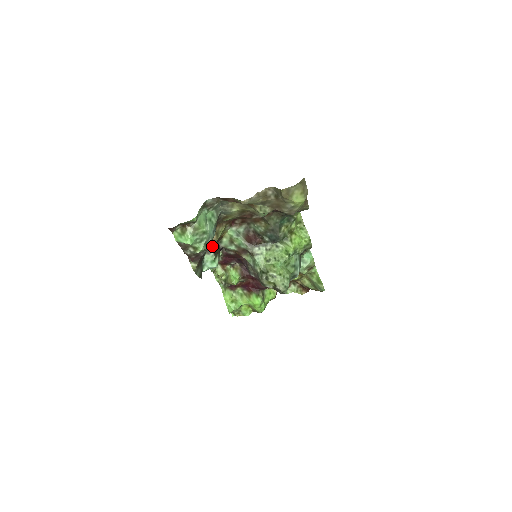
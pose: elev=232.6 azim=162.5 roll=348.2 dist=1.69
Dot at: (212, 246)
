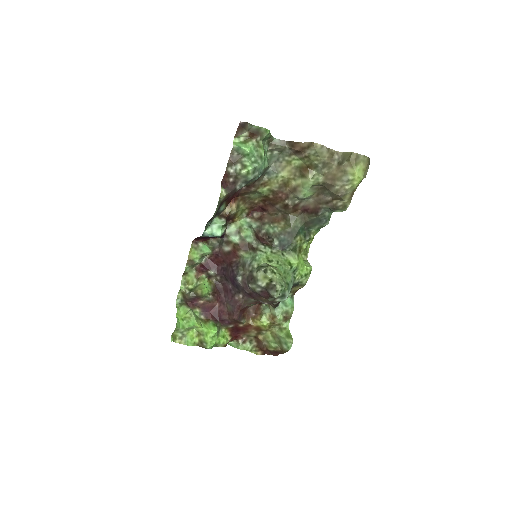
Dot at: (226, 215)
